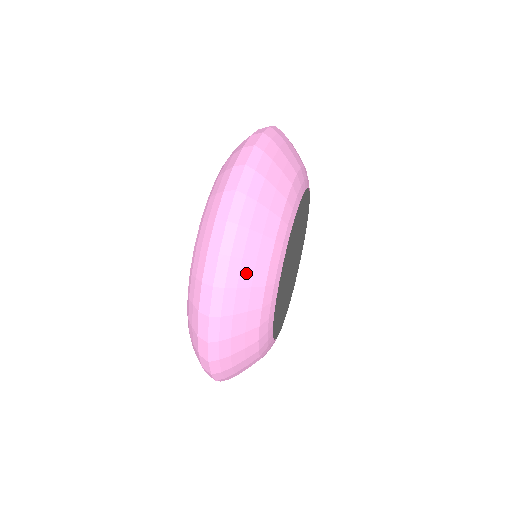
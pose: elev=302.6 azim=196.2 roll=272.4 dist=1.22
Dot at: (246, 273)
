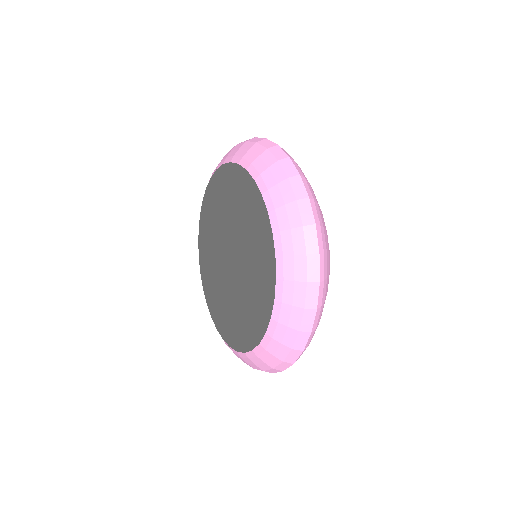
Dot at: (326, 240)
